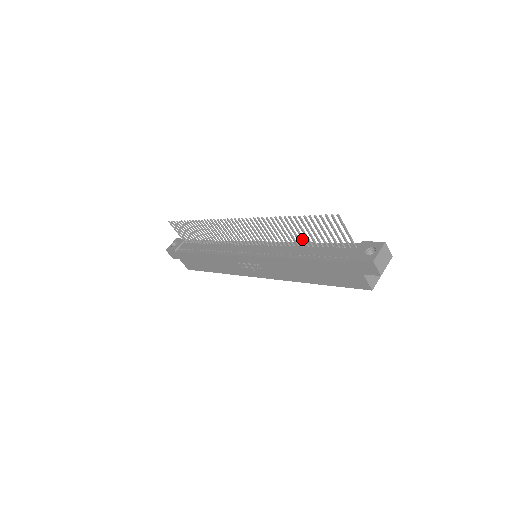
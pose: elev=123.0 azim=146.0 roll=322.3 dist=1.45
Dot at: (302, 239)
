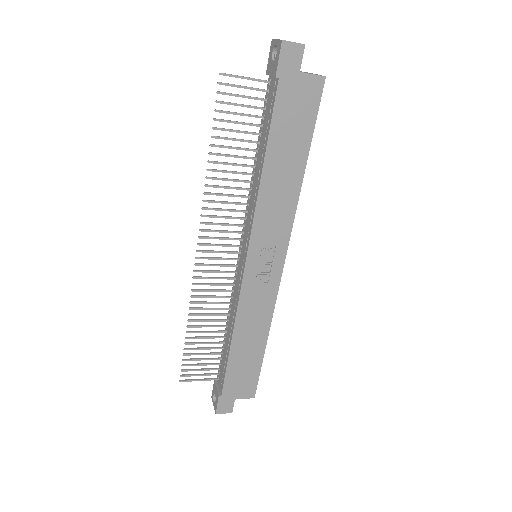
Dot at: (244, 158)
